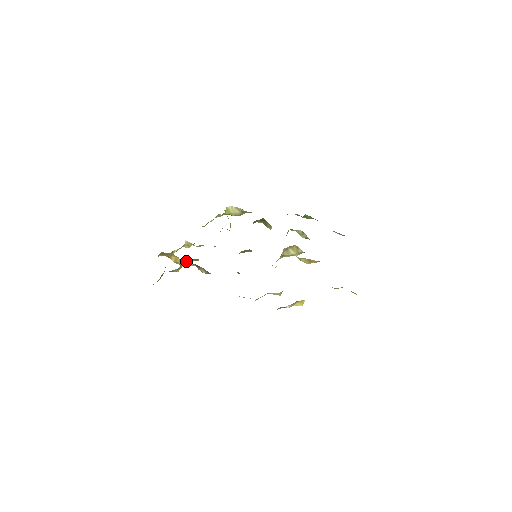
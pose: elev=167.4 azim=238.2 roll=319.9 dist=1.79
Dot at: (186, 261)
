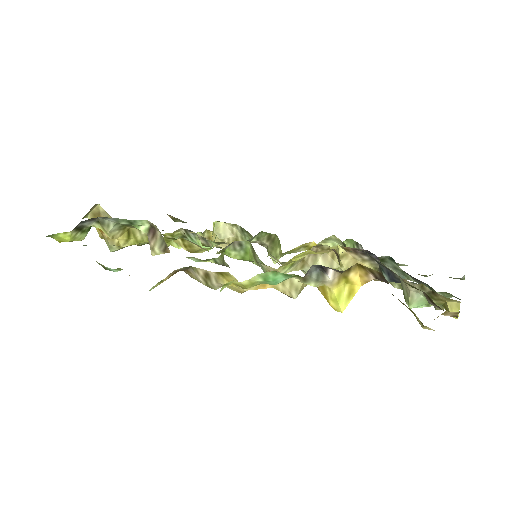
Dot at: (132, 232)
